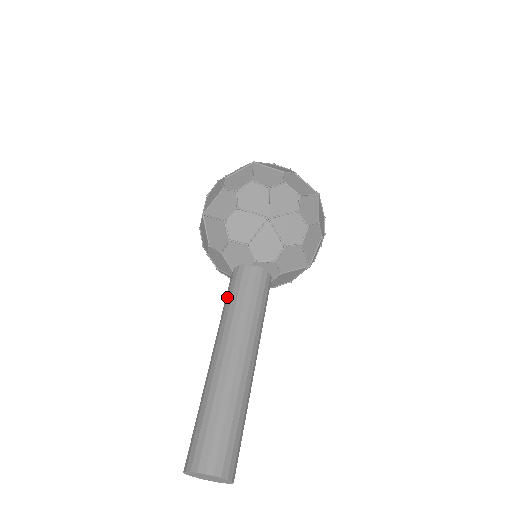
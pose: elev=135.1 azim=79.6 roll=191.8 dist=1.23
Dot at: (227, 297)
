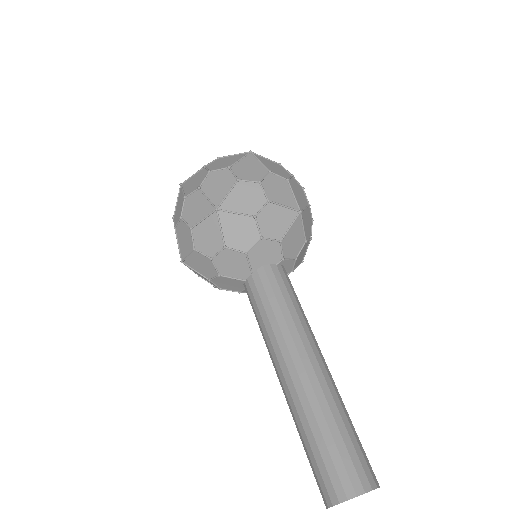
Dot at: (269, 302)
